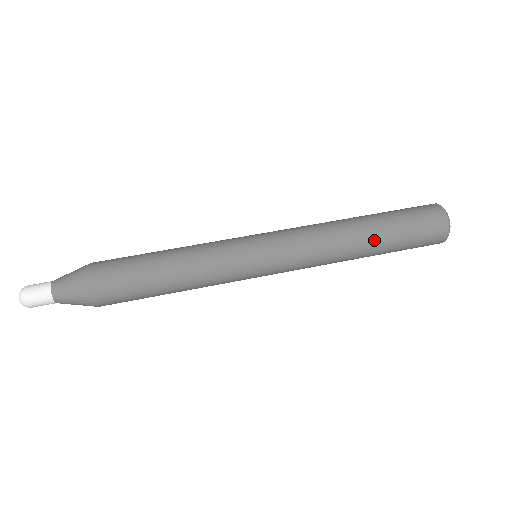
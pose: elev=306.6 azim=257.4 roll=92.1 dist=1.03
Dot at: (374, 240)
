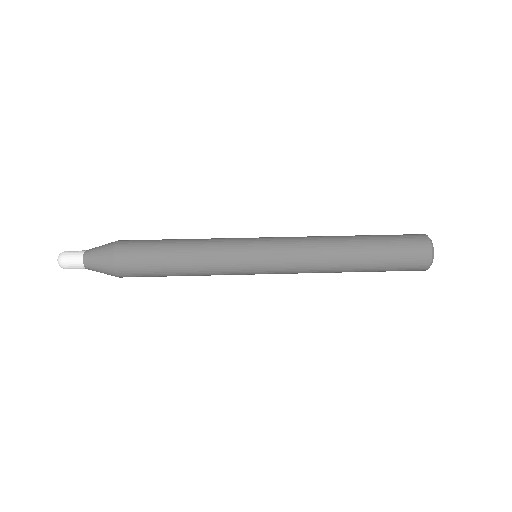
Dot at: (359, 268)
